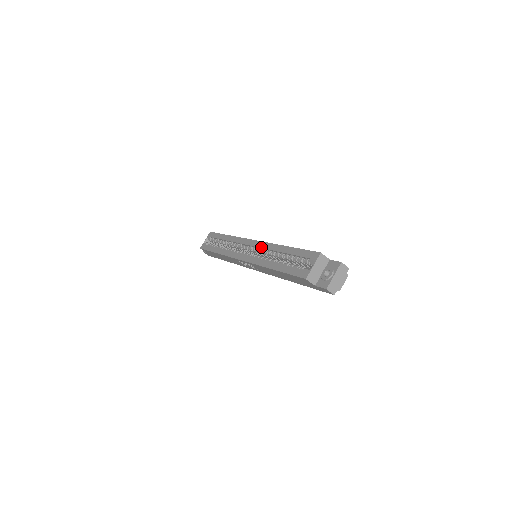
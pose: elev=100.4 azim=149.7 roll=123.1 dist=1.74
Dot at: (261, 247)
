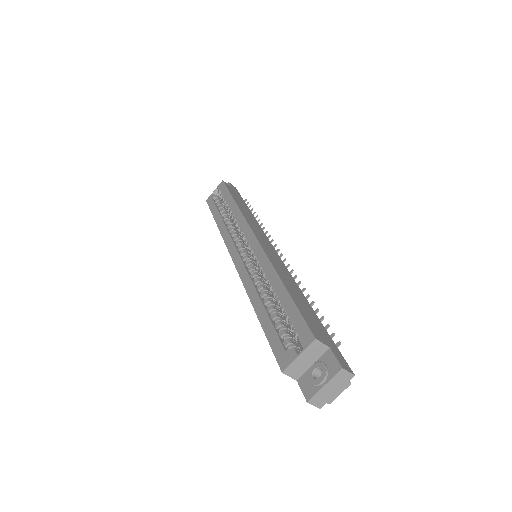
Dot at: (257, 257)
